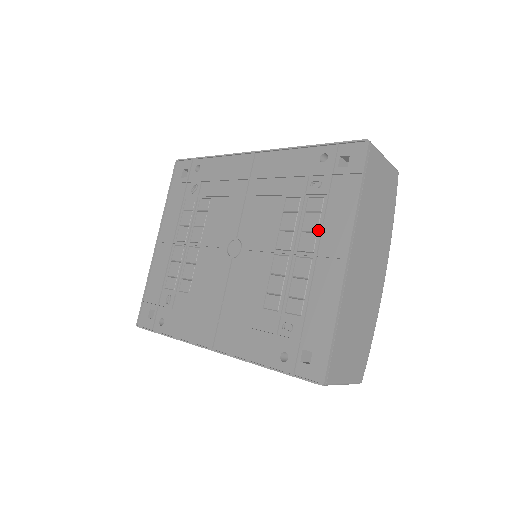
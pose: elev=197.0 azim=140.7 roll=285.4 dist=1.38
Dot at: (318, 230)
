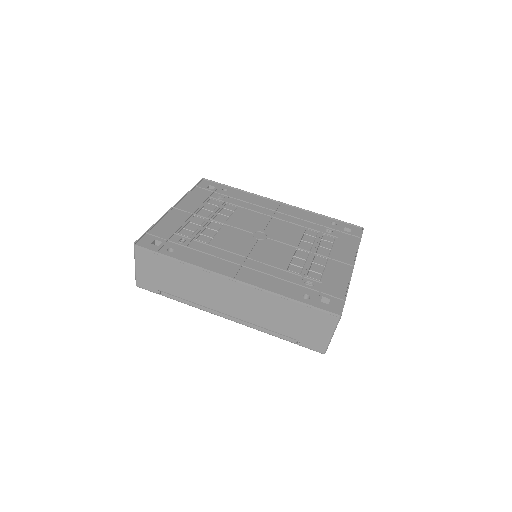
Dot at: (332, 249)
